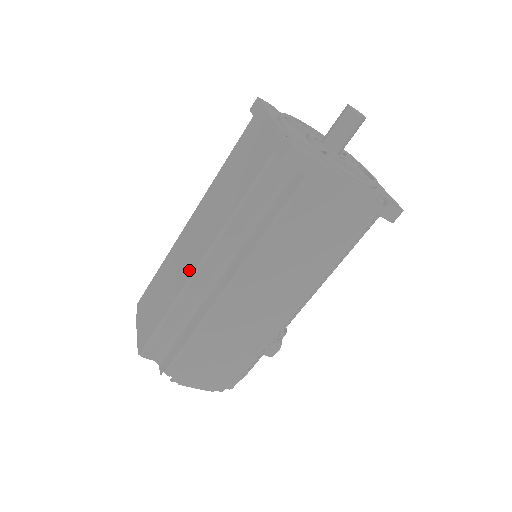
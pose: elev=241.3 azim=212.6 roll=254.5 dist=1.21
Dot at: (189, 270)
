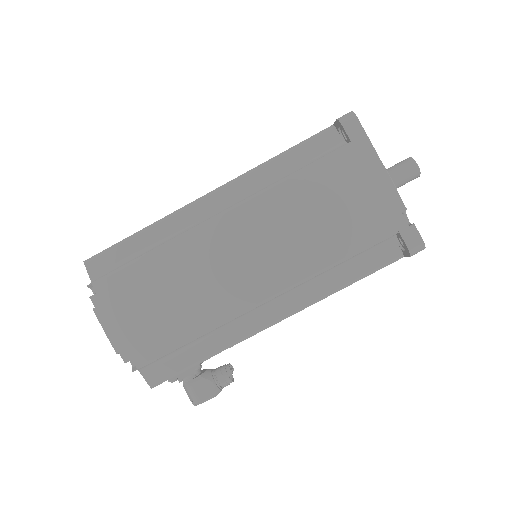
Dot at: occluded
